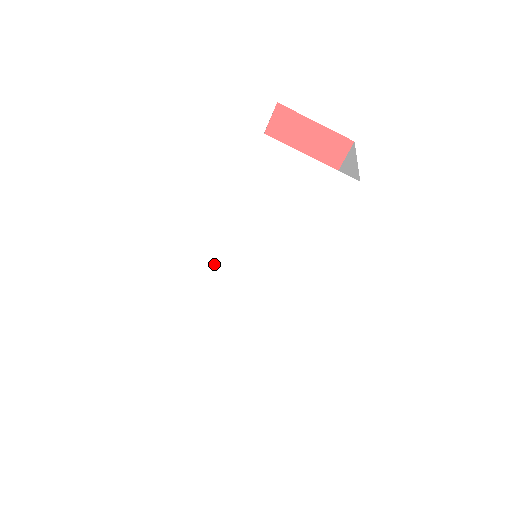
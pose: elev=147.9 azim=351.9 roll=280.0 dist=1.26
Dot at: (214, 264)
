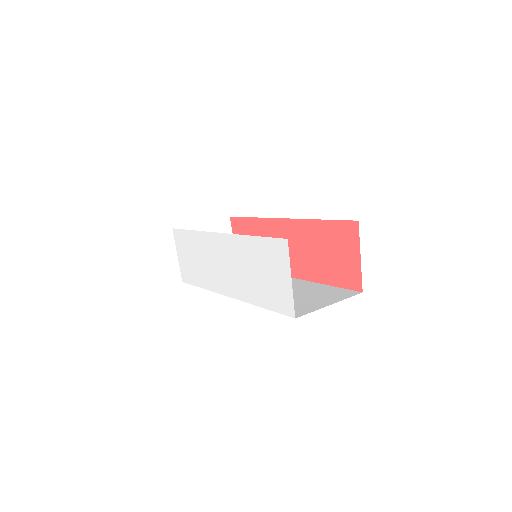
Dot at: (222, 236)
